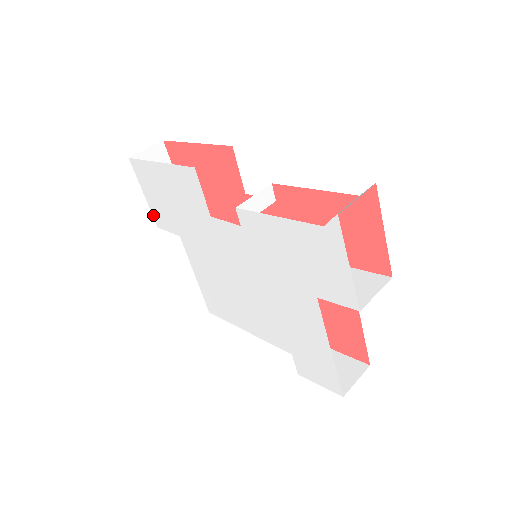
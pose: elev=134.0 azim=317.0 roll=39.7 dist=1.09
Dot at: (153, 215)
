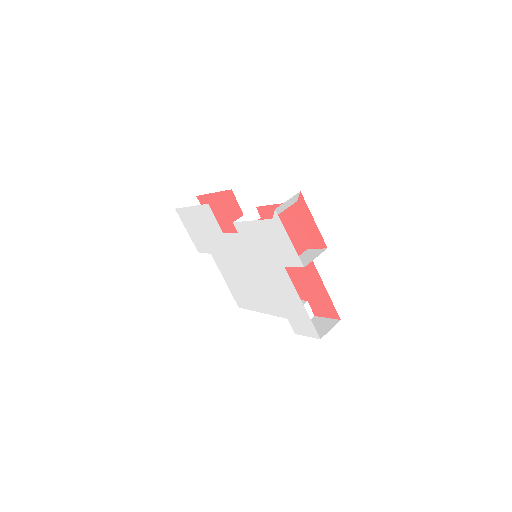
Dot at: (194, 244)
